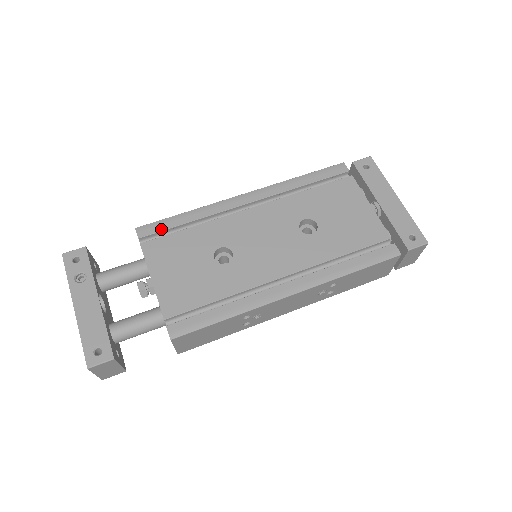
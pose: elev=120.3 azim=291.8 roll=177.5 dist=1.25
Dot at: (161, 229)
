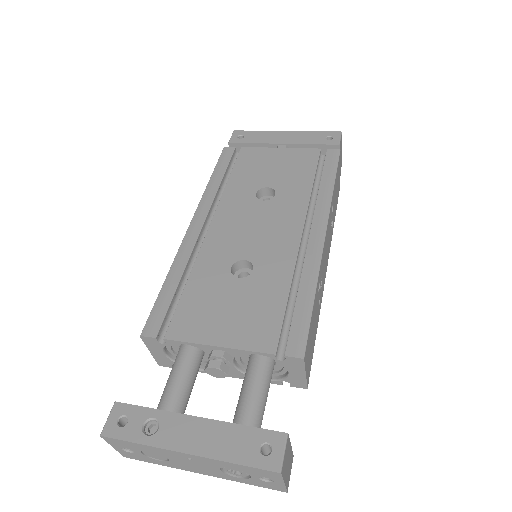
Dot at: (164, 311)
